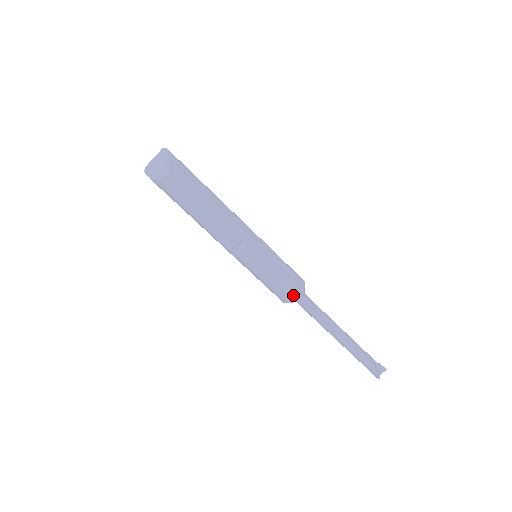
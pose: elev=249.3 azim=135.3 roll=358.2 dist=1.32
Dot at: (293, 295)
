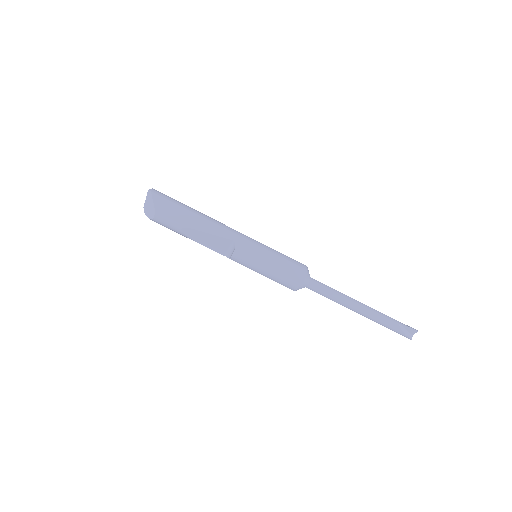
Dot at: (295, 286)
